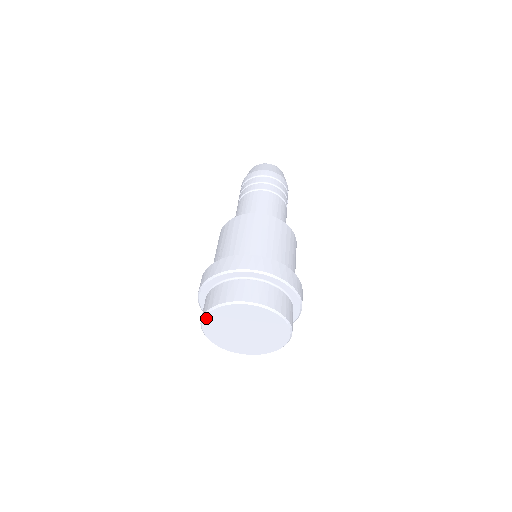
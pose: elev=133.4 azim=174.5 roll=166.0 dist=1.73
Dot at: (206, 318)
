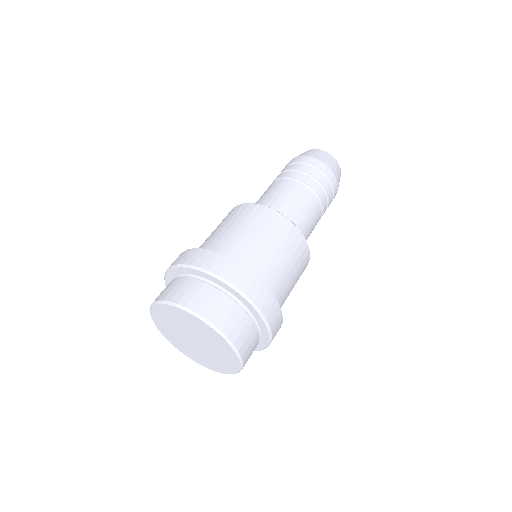
Dot at: (153, 309)
